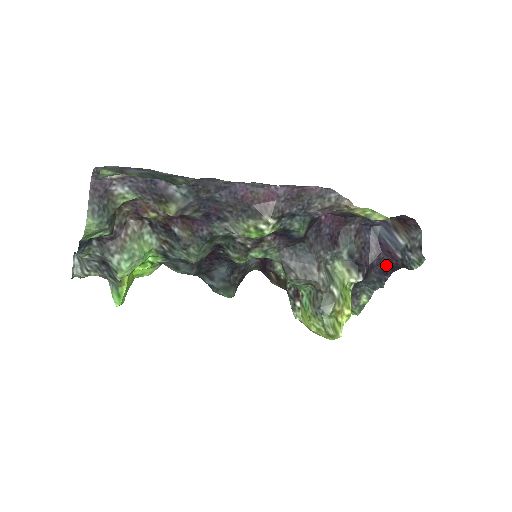
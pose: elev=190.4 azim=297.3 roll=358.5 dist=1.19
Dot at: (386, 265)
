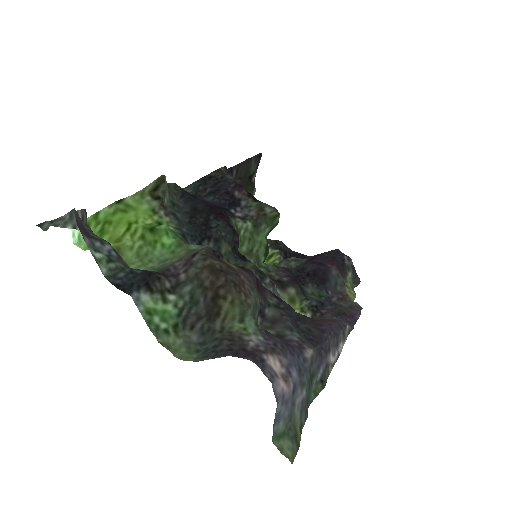
Dot at: occluded
